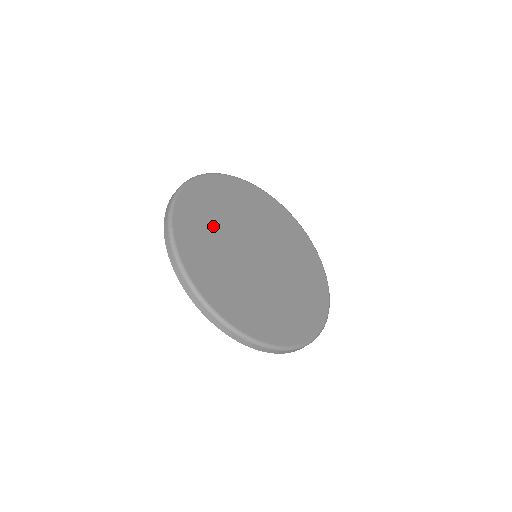
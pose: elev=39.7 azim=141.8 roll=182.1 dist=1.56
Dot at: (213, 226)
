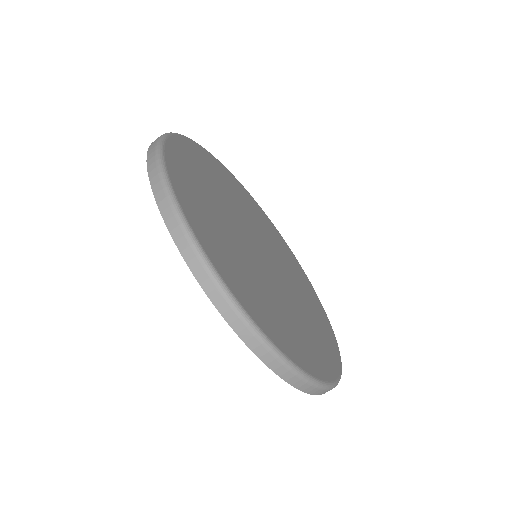
Dot at: (217, 219)
